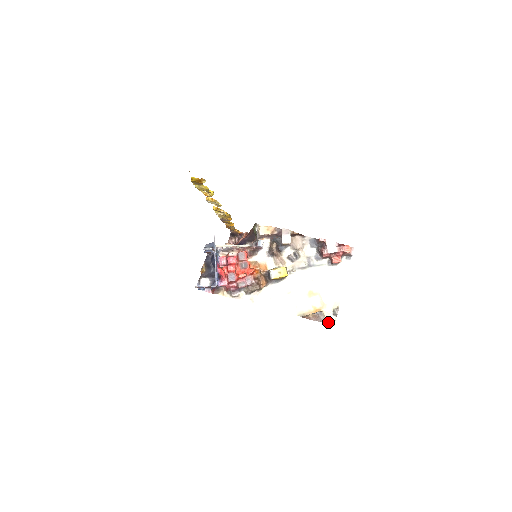
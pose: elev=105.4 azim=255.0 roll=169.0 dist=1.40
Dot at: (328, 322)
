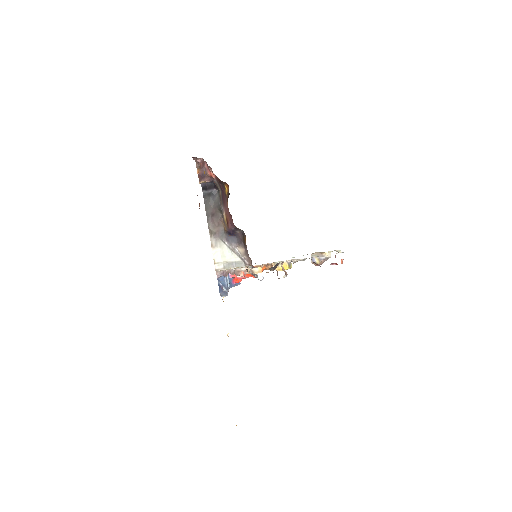
Dot at: occluded
